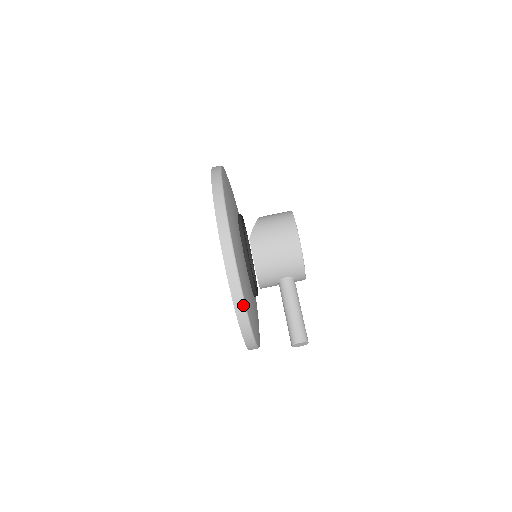
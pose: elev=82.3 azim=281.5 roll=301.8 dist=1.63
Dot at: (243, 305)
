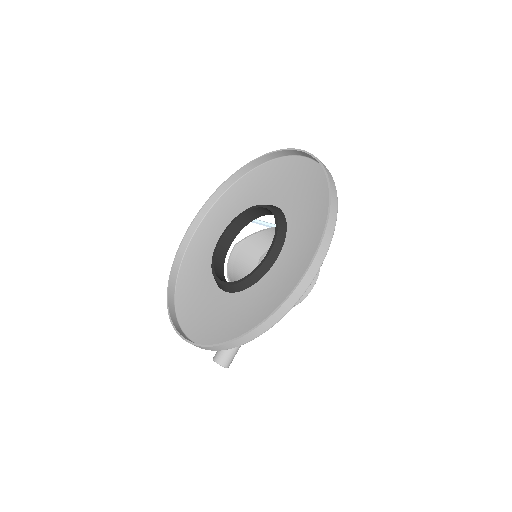
Dot at: (239, 345)
